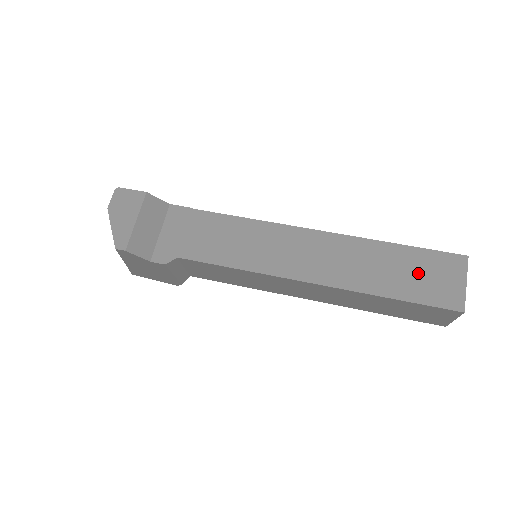
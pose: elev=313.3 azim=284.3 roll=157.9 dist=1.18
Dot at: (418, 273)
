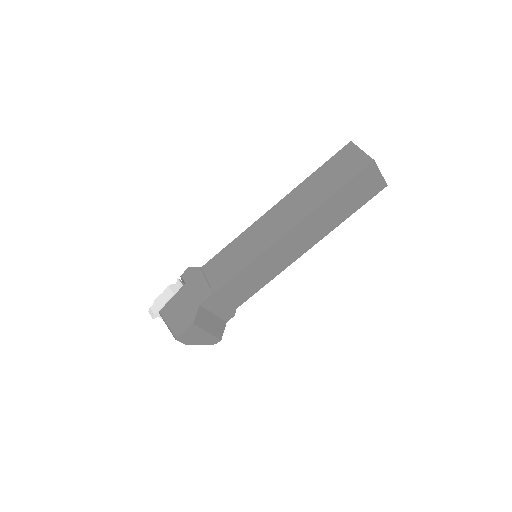
Dot at: (355, 194)
